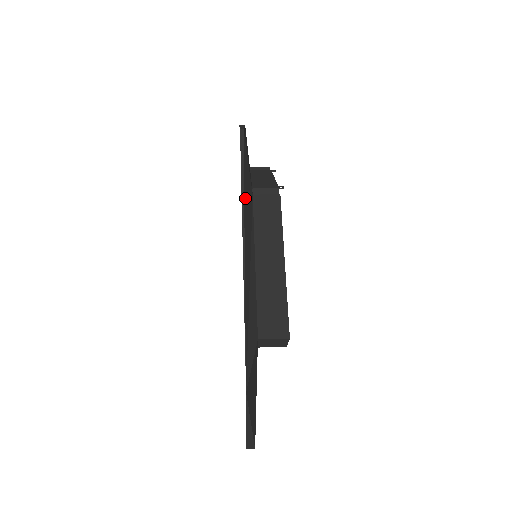
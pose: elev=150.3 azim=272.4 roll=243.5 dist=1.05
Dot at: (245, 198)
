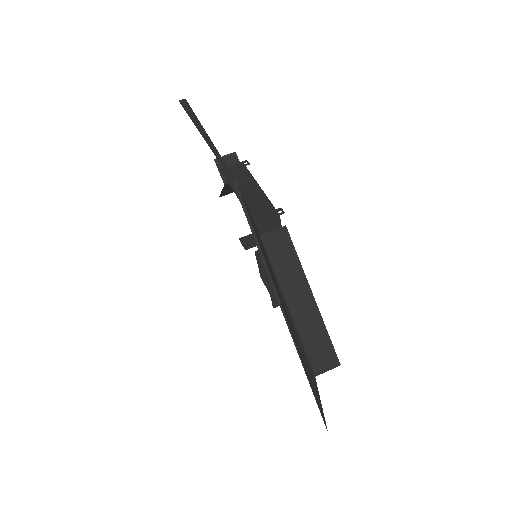
Dot at: (264, 258)
